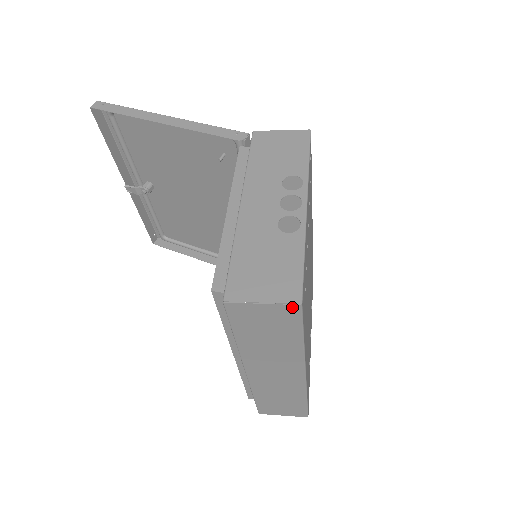
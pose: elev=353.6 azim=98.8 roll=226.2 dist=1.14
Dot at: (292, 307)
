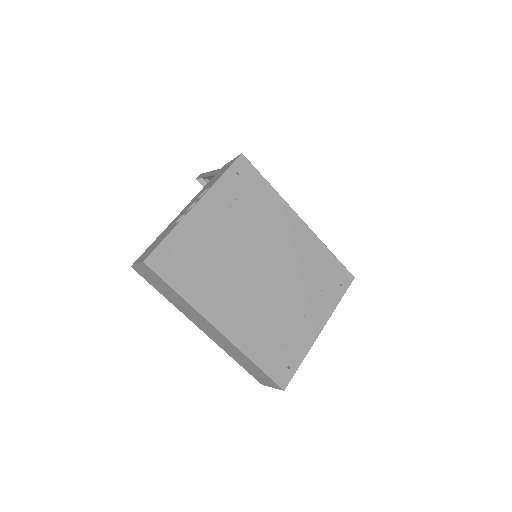
Dot at: (144, 265)
